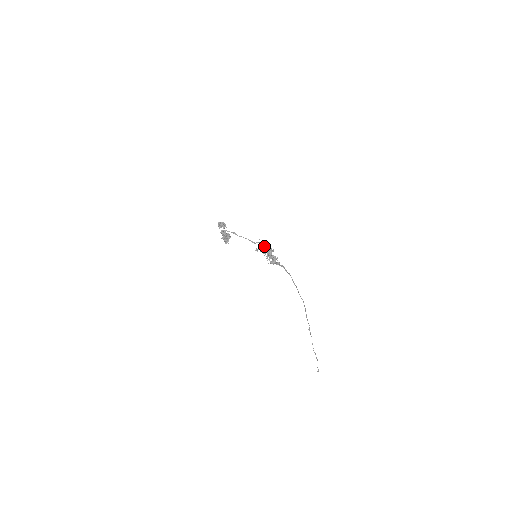
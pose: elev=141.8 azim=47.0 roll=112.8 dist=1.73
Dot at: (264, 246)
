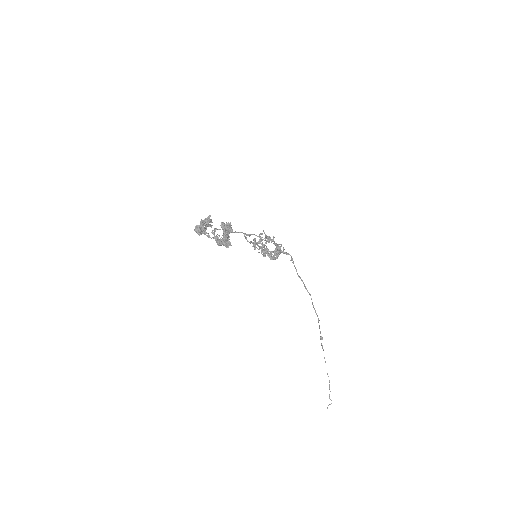
Dot at: (264, 232)
